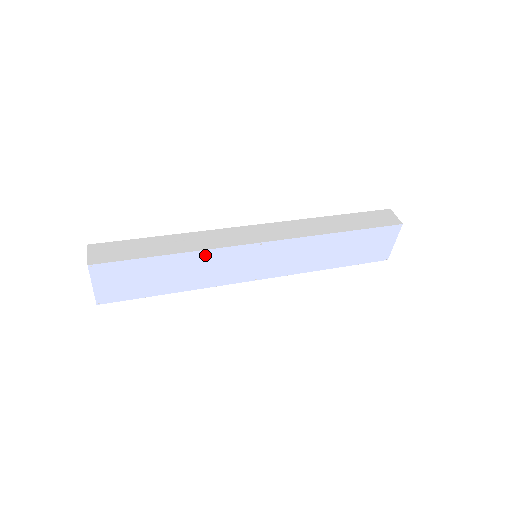
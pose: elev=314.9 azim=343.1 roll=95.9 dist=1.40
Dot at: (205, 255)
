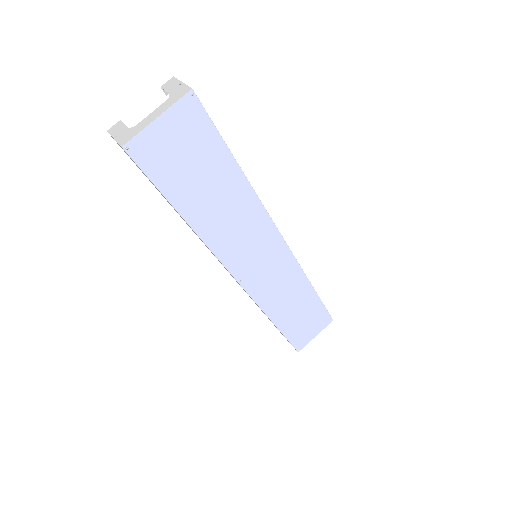
Dot at: (253, 206)
